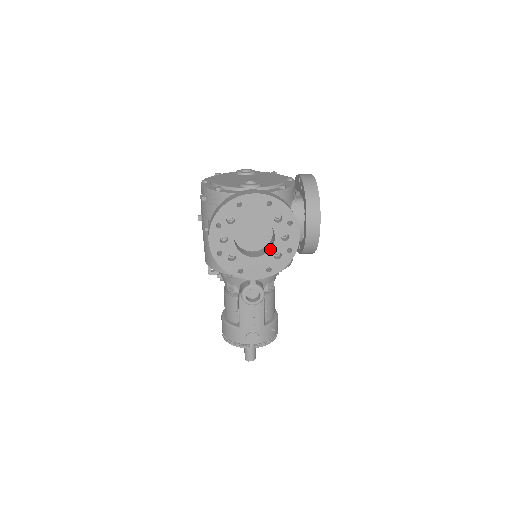
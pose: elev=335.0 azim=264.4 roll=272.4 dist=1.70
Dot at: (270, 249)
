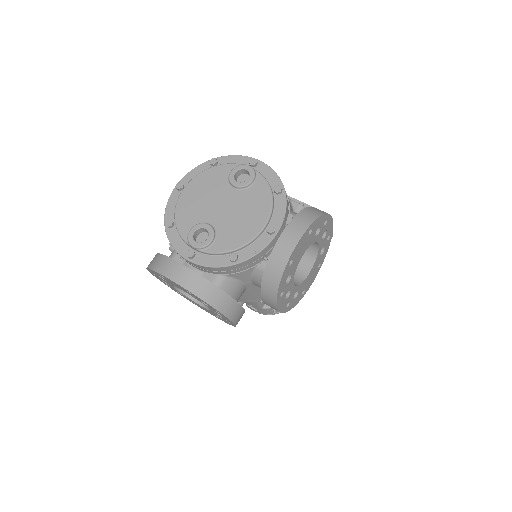
Dot at: (210, 310)
